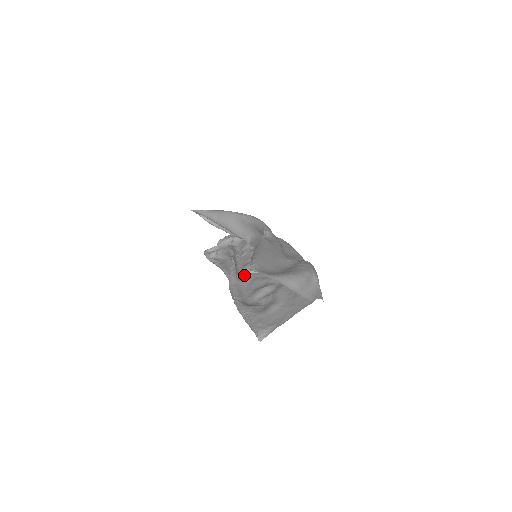
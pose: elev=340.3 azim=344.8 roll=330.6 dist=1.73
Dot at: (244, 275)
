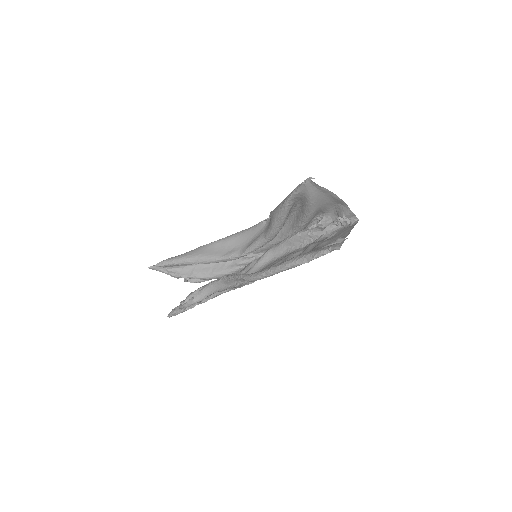
Dot at: occluded
